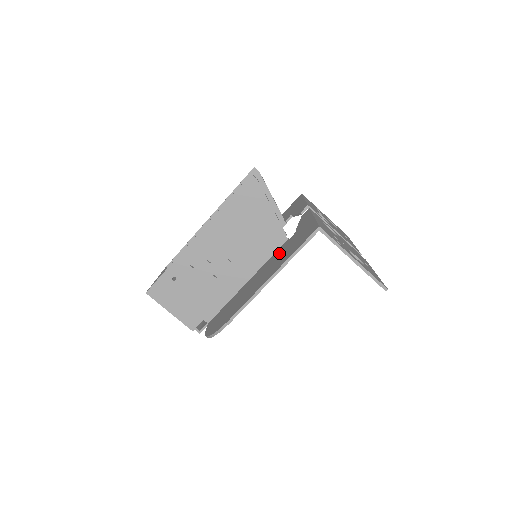
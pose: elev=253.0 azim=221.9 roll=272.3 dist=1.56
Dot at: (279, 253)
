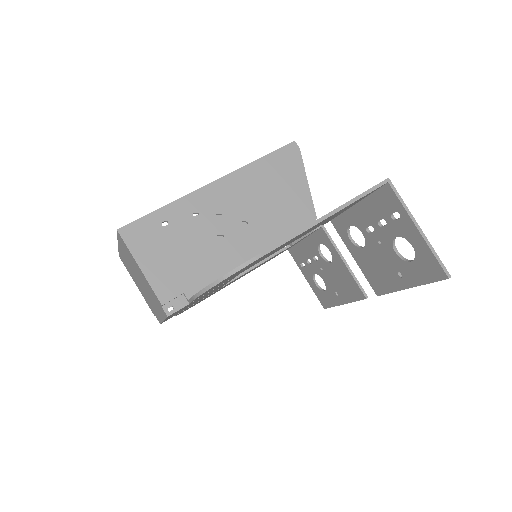
Dot at: occluded
